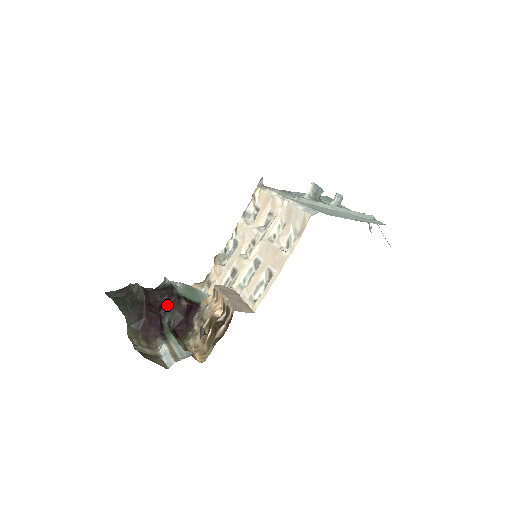
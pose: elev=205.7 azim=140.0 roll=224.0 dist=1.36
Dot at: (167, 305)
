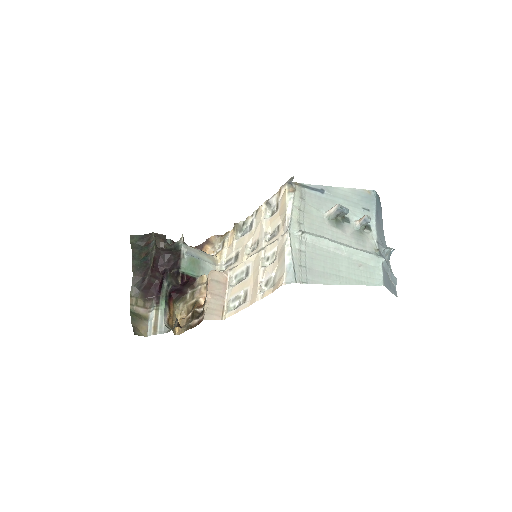
Dot at: (170, 272)
